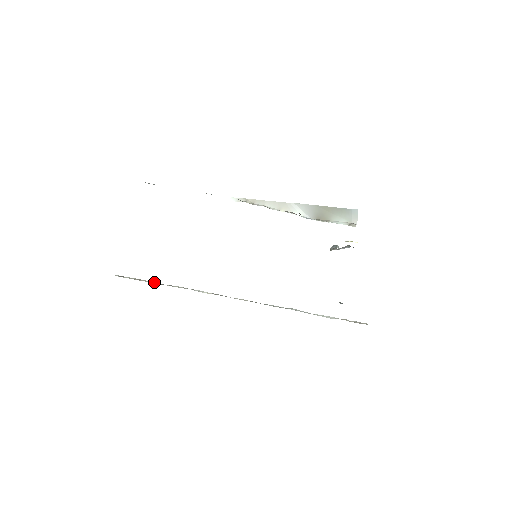
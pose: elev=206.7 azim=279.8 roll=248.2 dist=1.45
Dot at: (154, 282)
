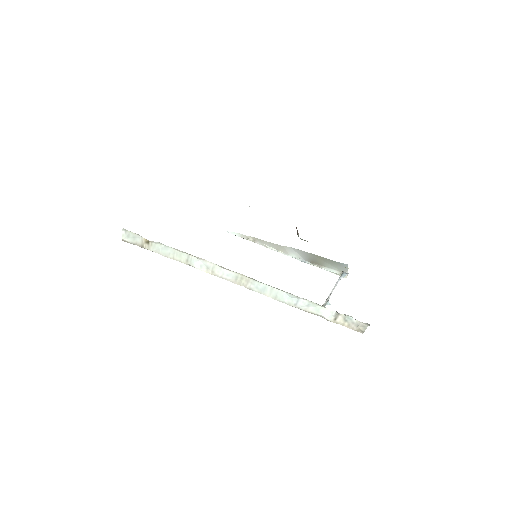
Dot at: (159, 244)
